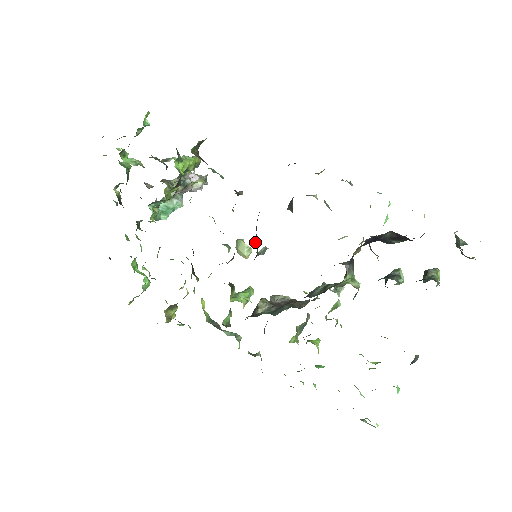
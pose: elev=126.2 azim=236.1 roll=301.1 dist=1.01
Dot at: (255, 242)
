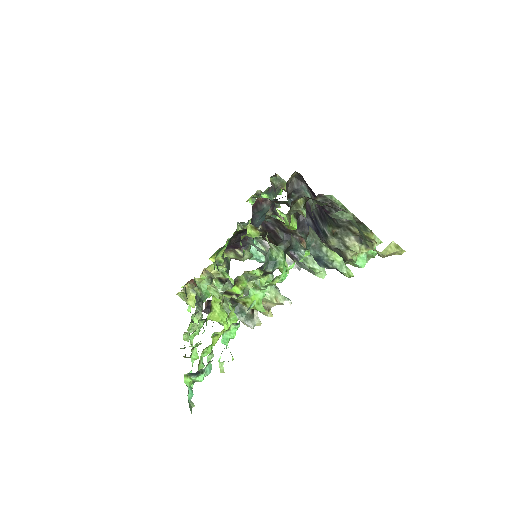
Dot at: occluded
